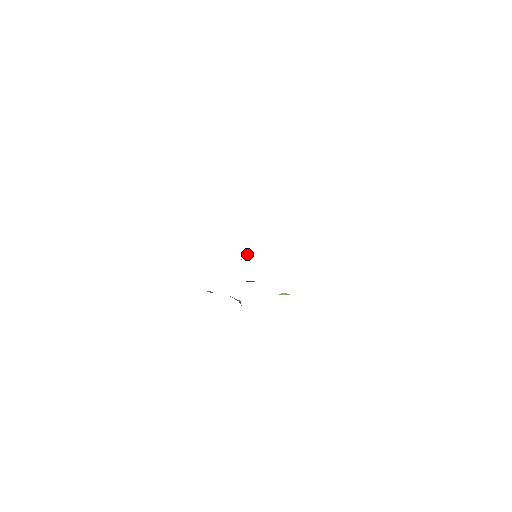
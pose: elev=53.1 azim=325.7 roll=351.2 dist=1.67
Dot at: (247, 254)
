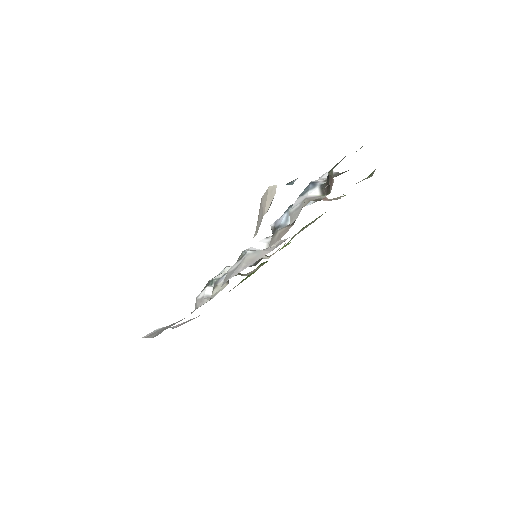
Dot at: (241, 254)
